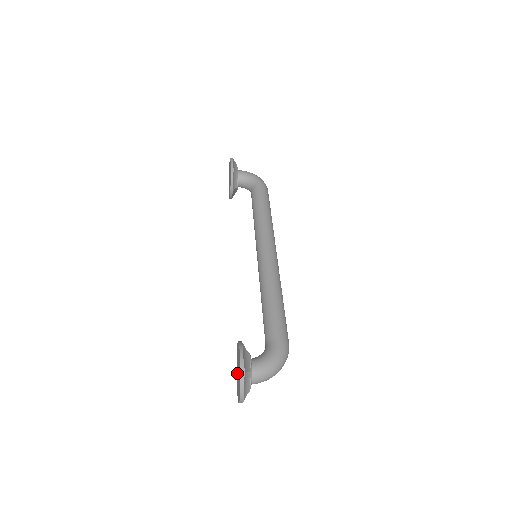
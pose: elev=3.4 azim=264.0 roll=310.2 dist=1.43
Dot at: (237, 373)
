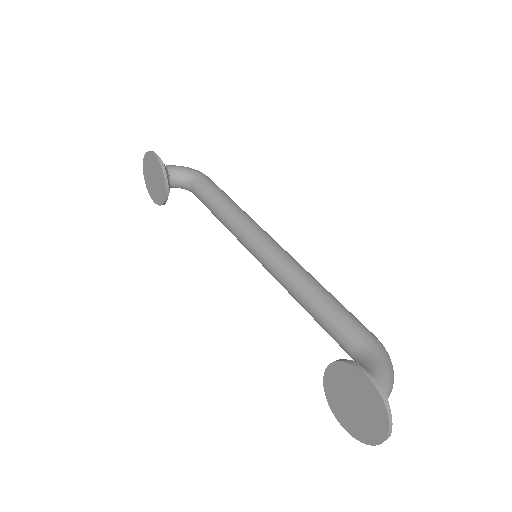
Dot at: (342, 407)
